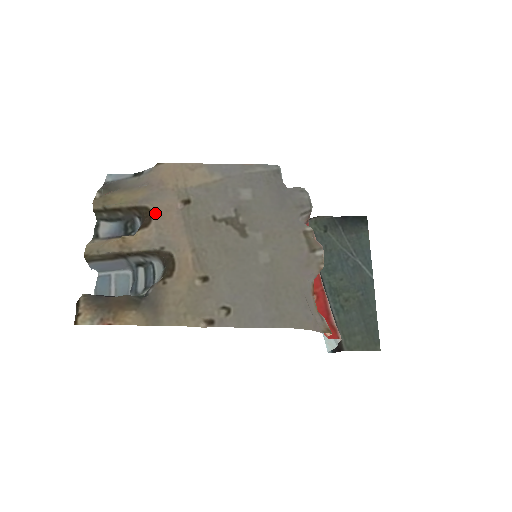
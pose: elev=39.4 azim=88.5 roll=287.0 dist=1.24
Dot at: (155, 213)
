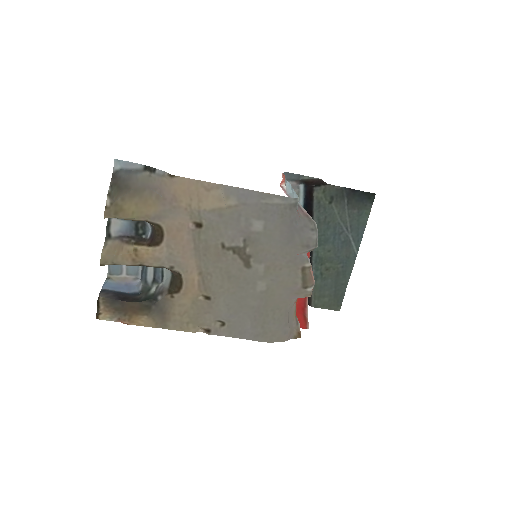
Dot at: (167, 232)
